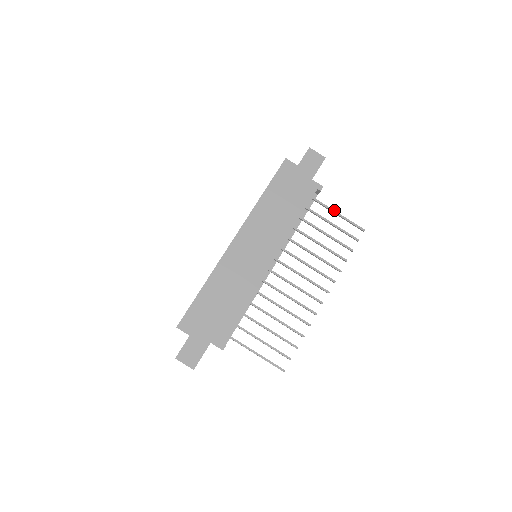
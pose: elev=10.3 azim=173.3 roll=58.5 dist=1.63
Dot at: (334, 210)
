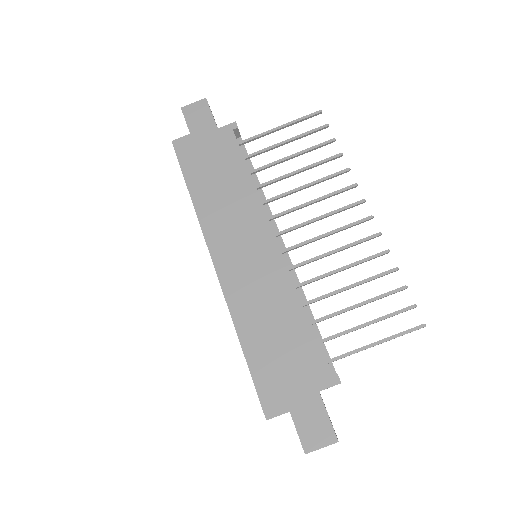
Dot at: (271, 129)
